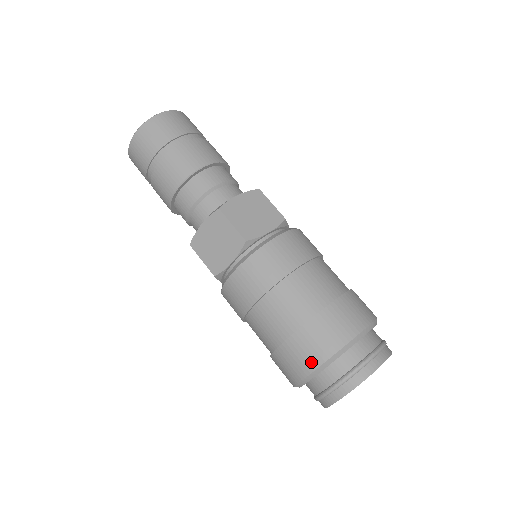
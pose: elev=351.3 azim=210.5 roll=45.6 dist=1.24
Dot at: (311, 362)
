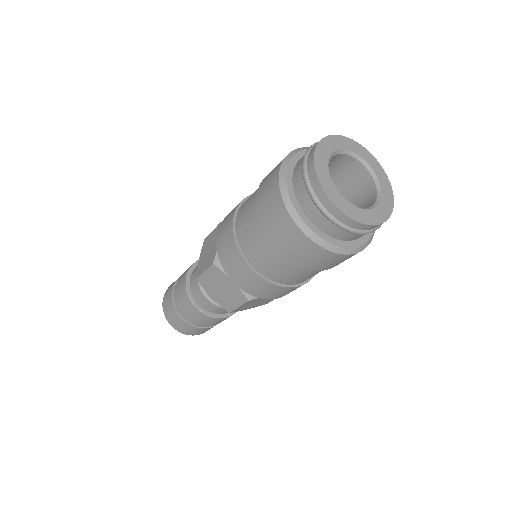
Dot at: (274, 175)
